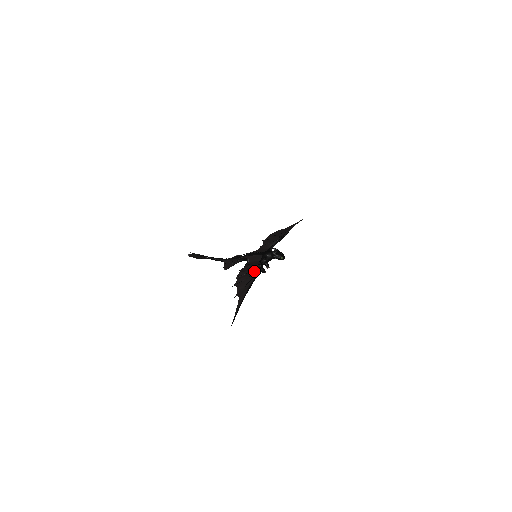
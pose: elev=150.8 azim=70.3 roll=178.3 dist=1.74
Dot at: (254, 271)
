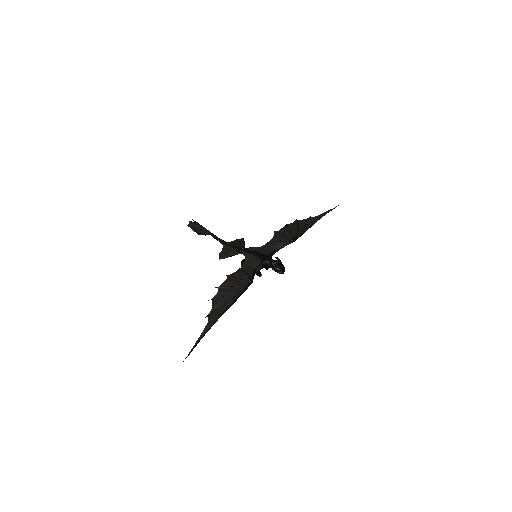
Dot at: (239, 287)
